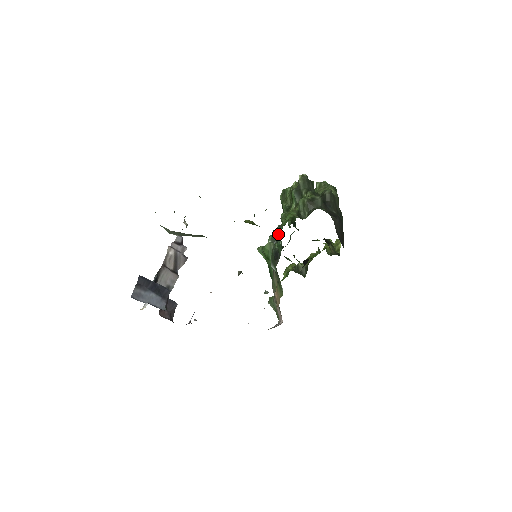
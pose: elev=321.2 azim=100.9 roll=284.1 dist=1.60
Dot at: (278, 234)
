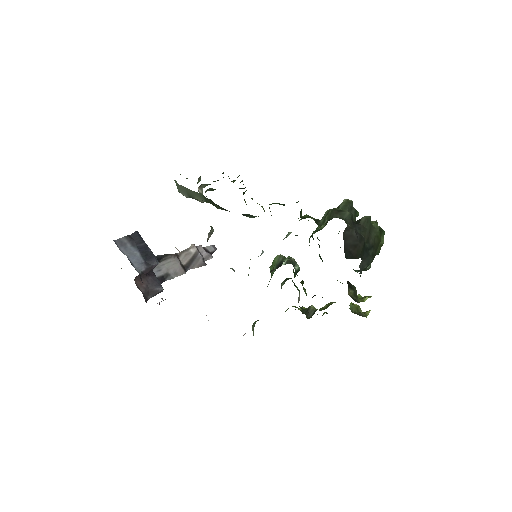
Dot at: (287, 236)
